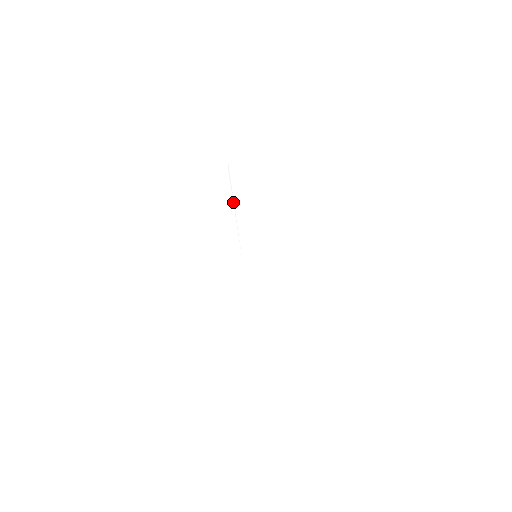
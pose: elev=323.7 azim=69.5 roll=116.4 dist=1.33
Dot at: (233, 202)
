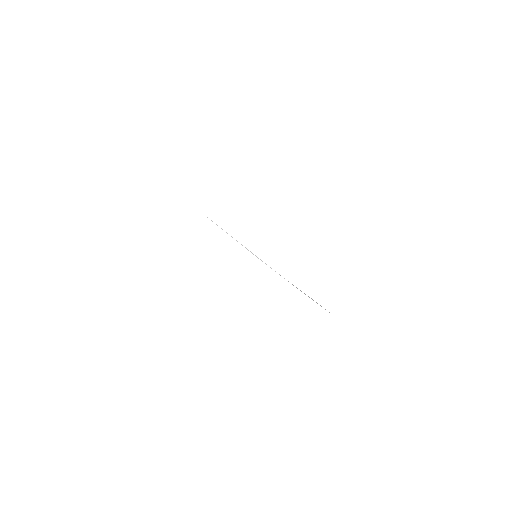
Dot at: (213, 223)
